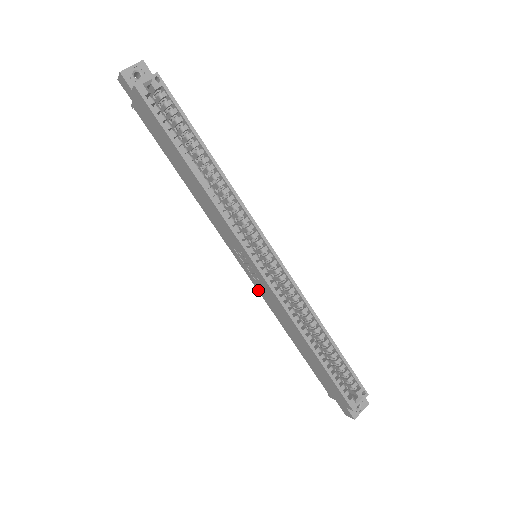
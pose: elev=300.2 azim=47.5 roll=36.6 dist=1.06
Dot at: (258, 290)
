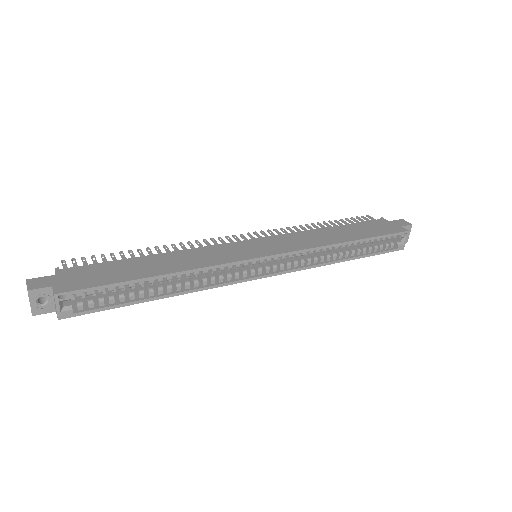
Dot at: occluded
